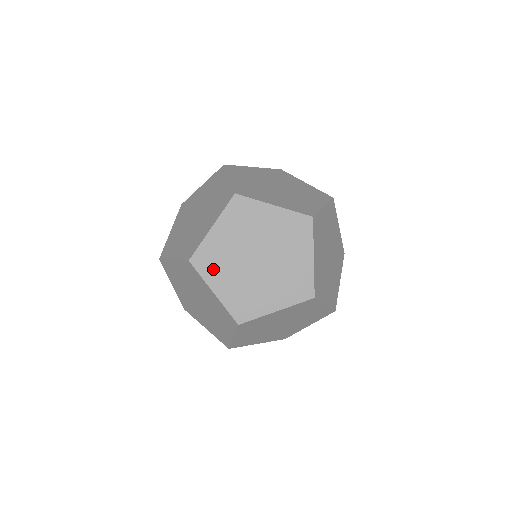
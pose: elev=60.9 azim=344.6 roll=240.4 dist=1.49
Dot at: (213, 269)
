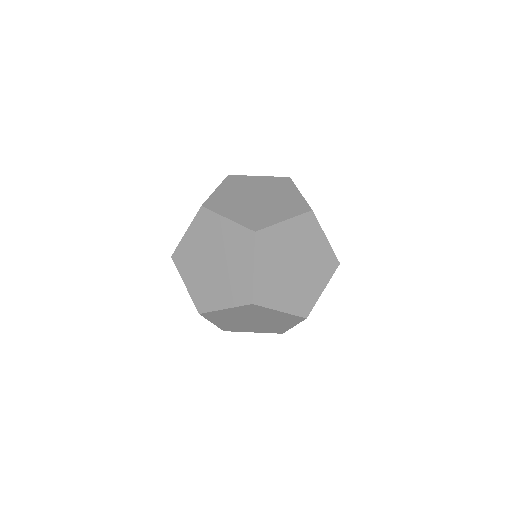
Dot at: (185, 266)
